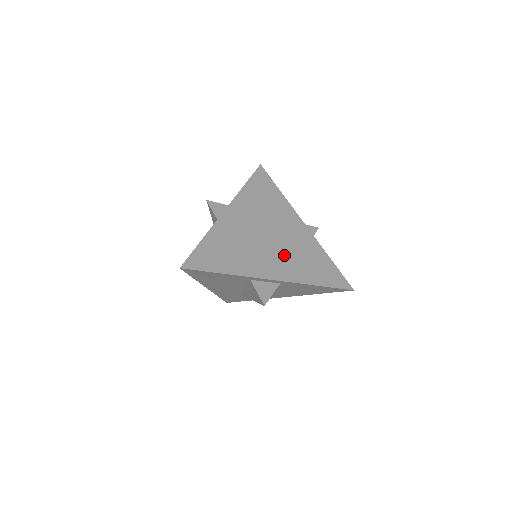
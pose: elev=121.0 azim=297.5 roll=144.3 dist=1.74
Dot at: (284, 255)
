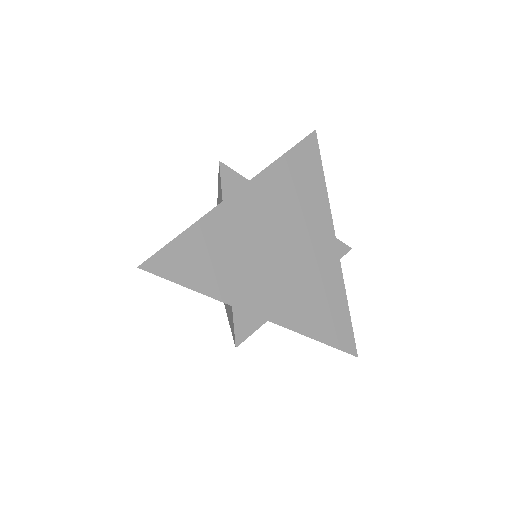
Dot at: (291, 283)
